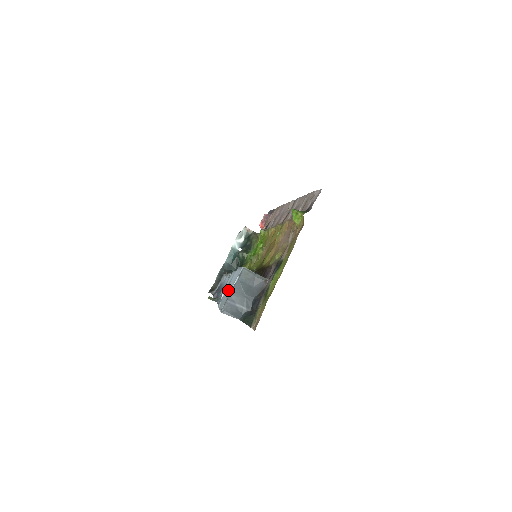
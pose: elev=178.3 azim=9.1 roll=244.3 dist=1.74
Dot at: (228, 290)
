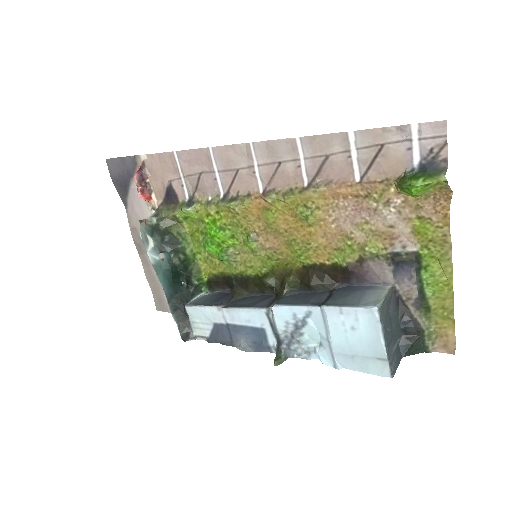
Dot at: (353, 345)
